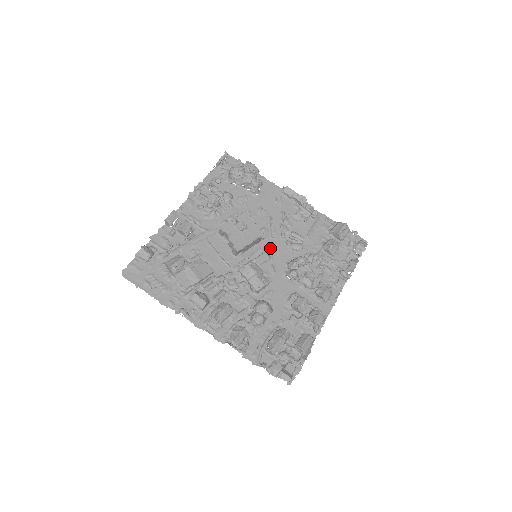
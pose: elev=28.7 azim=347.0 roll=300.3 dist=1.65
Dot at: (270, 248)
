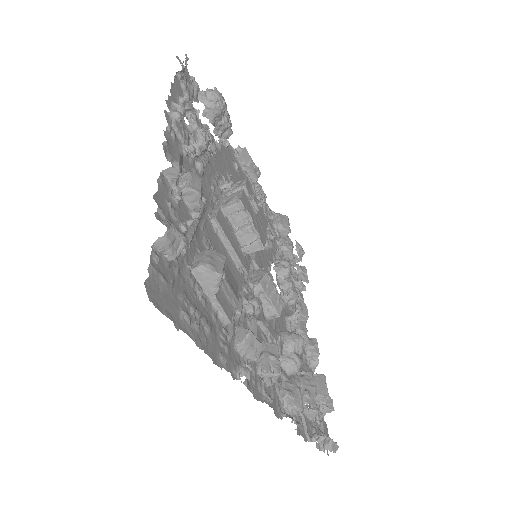
Dot at: occluded
